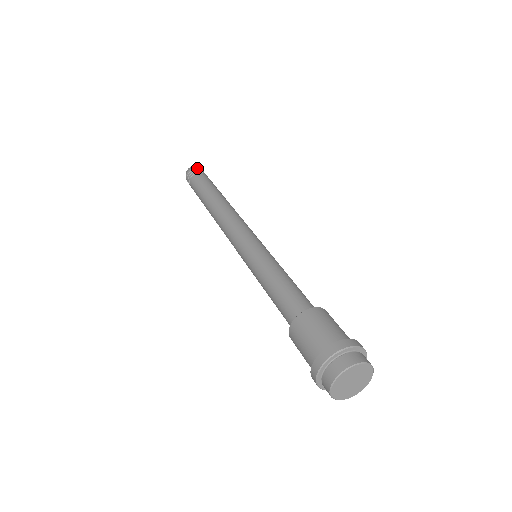
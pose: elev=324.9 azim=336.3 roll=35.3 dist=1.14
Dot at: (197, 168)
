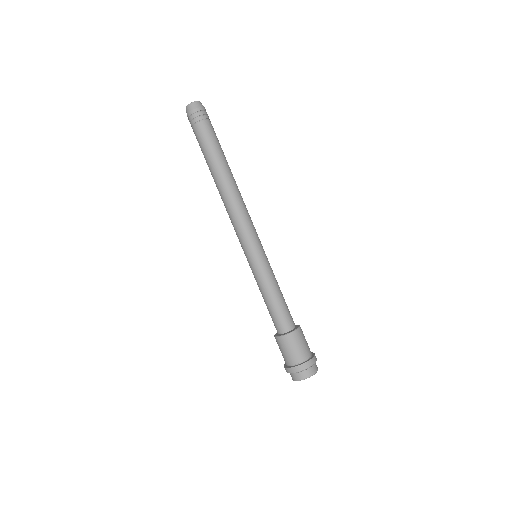
Dot at: (191, 114)
